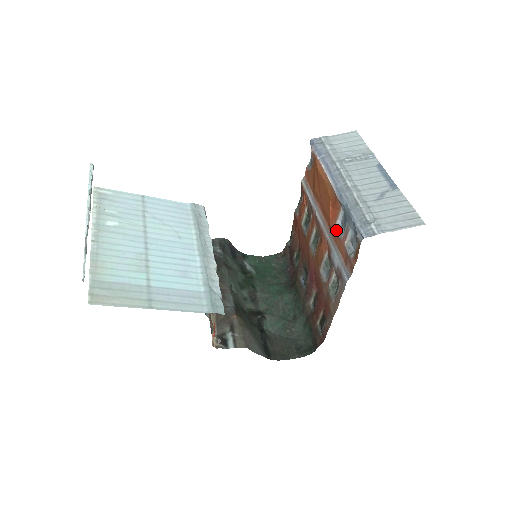
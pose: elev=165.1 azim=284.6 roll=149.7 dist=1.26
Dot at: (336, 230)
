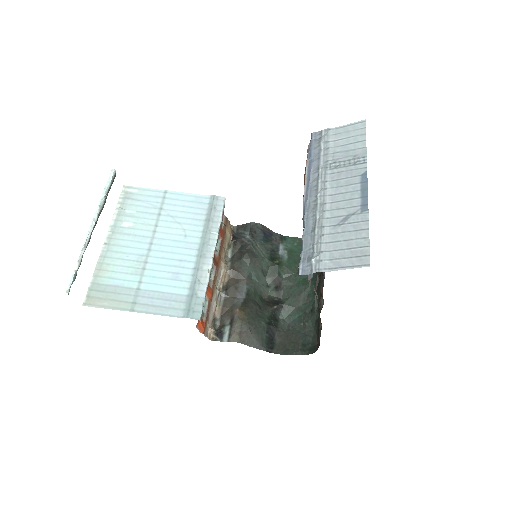
Dot at: occluded
